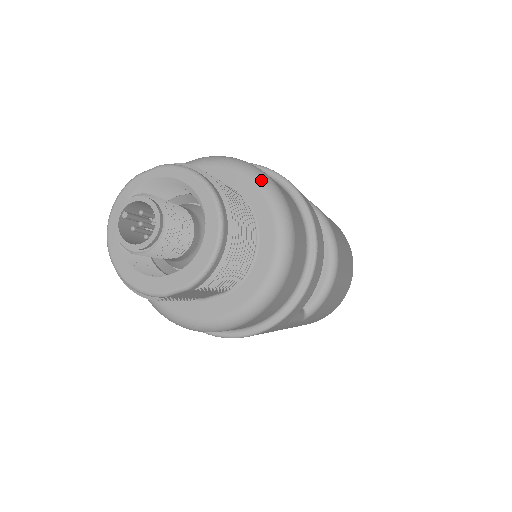
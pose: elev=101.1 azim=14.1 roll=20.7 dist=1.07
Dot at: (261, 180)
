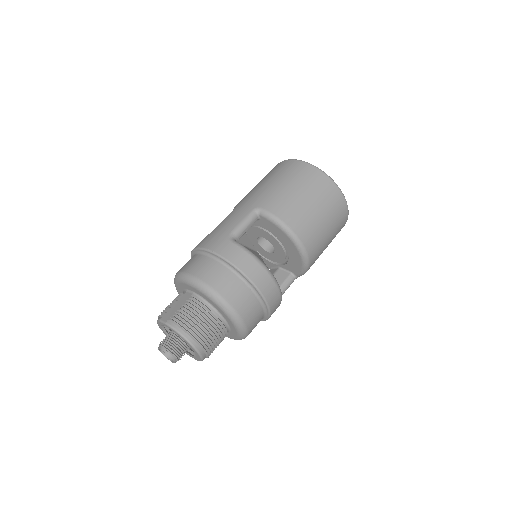
Dot at: (219, 305)
